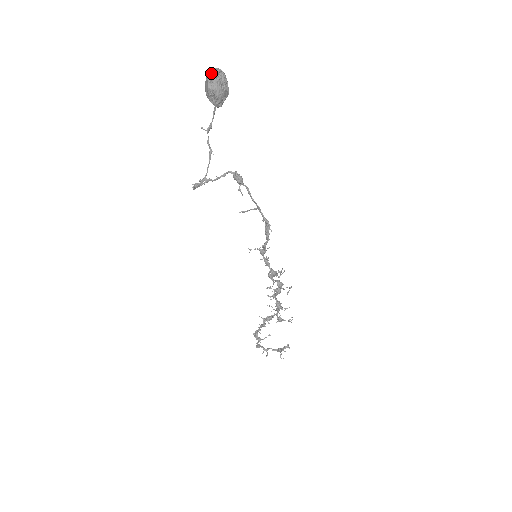
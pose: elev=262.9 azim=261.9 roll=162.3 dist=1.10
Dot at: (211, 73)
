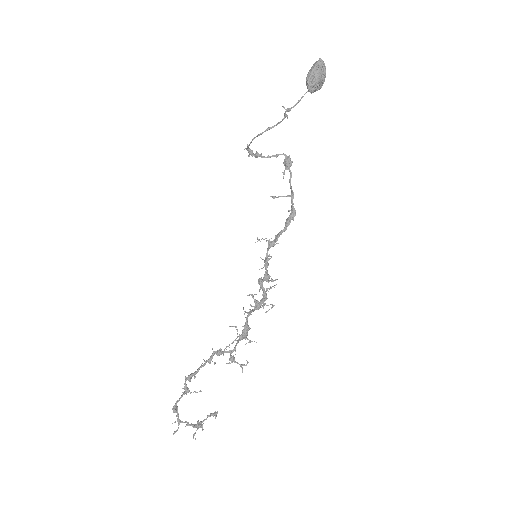
Dot at: (321, 61)
